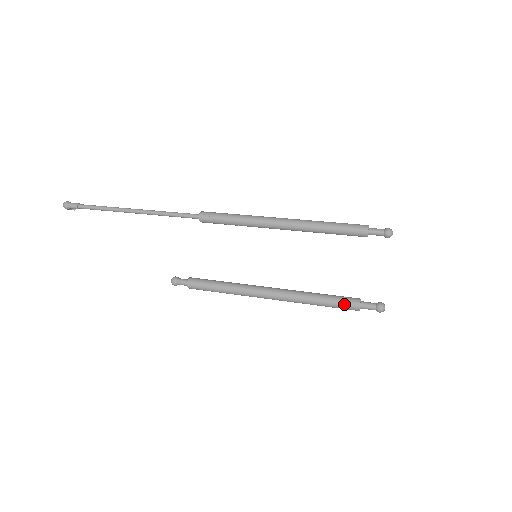
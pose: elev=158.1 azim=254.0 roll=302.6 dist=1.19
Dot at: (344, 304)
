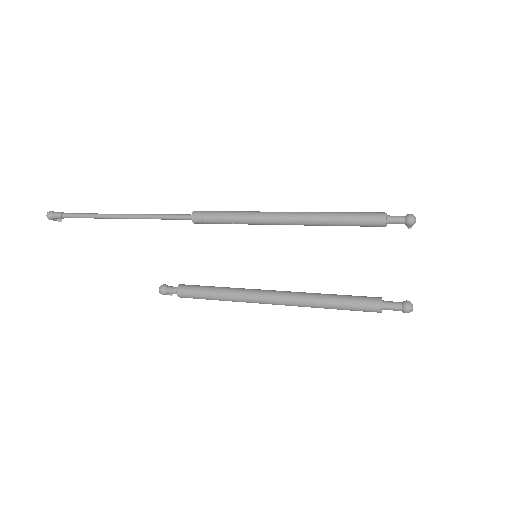
Dot at: (362, 304)
